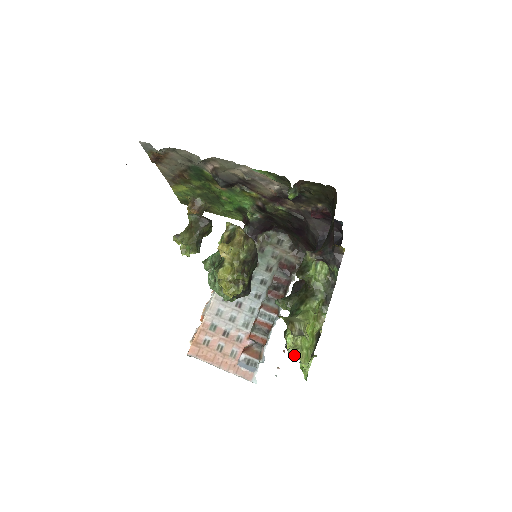
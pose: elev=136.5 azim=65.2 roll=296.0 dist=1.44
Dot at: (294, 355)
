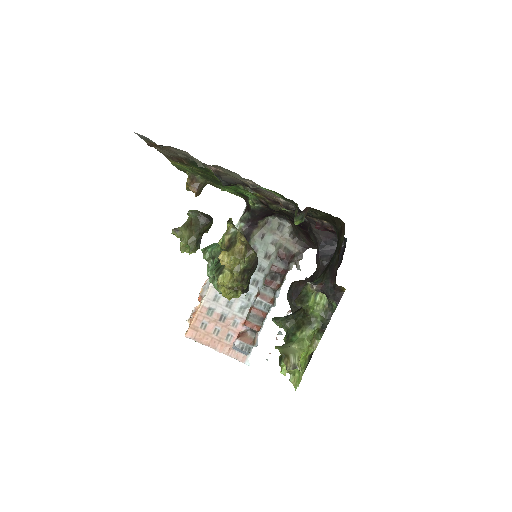
Dot at: occluded
